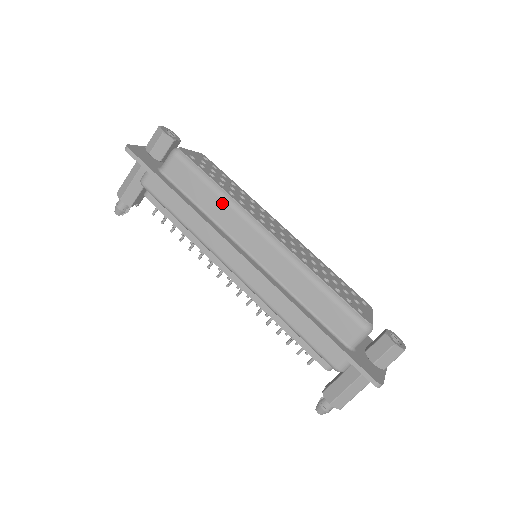
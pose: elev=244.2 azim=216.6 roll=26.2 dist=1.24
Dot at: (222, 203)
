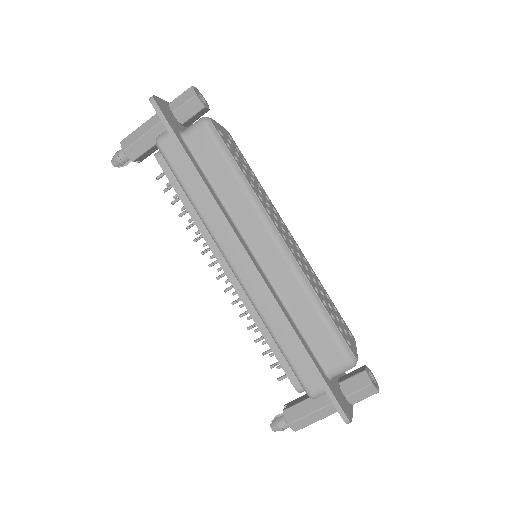
Dot at: (241, 192)
